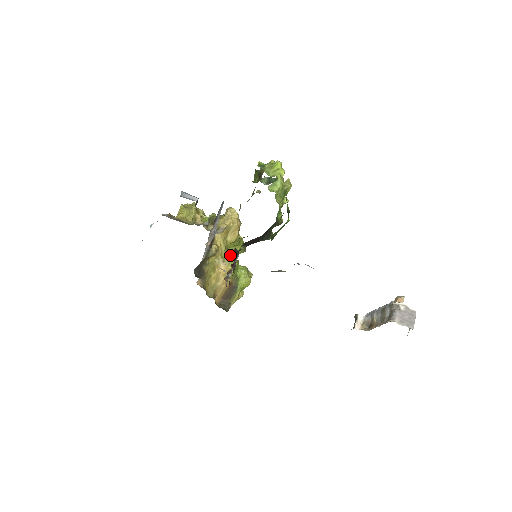
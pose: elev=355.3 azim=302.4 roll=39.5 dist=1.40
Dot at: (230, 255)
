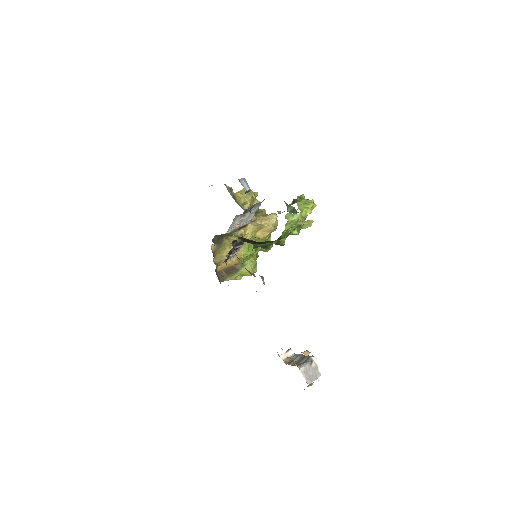
Dot at: (251, 245)
